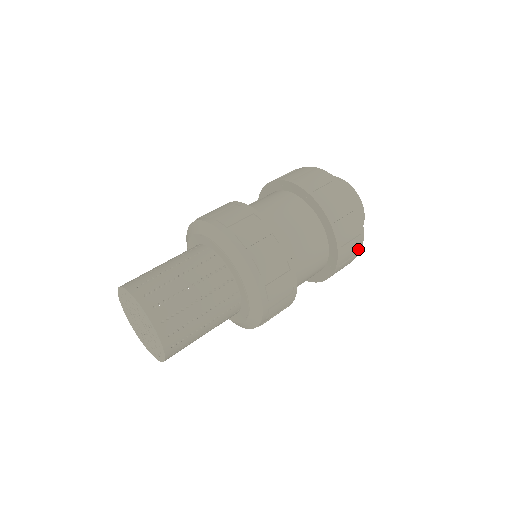
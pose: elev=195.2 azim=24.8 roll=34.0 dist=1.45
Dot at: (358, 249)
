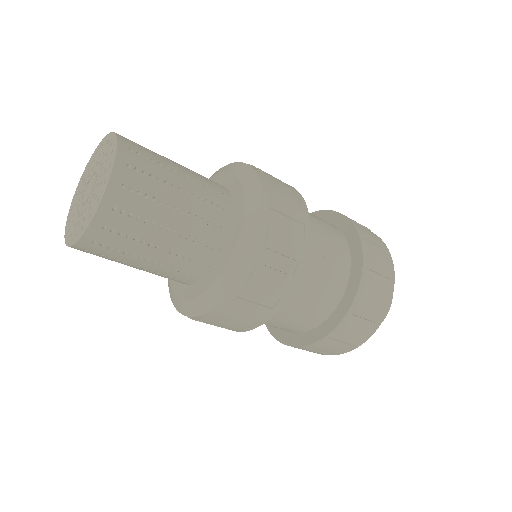
Dot at: (360, 340)
